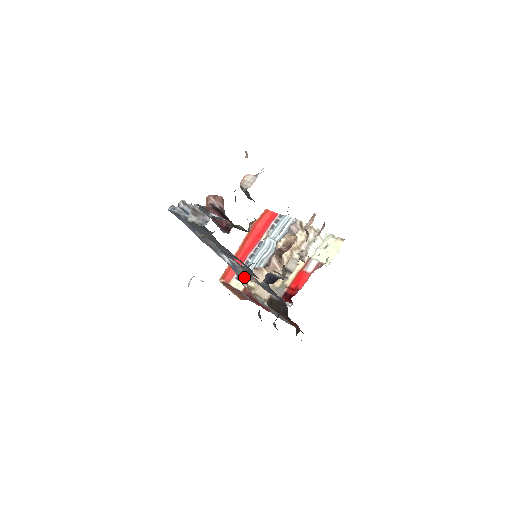
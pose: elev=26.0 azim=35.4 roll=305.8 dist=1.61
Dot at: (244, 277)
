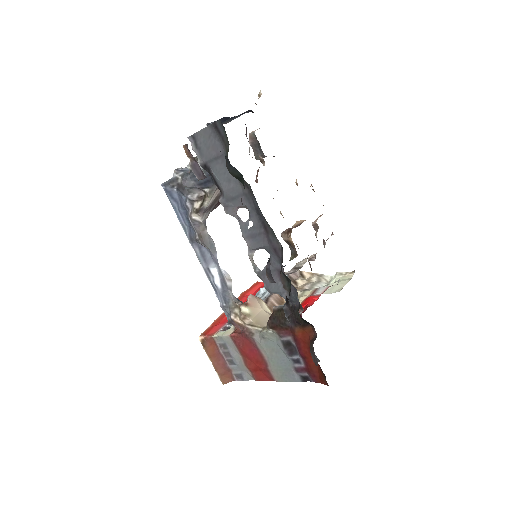
Dot at: (236, 305)
